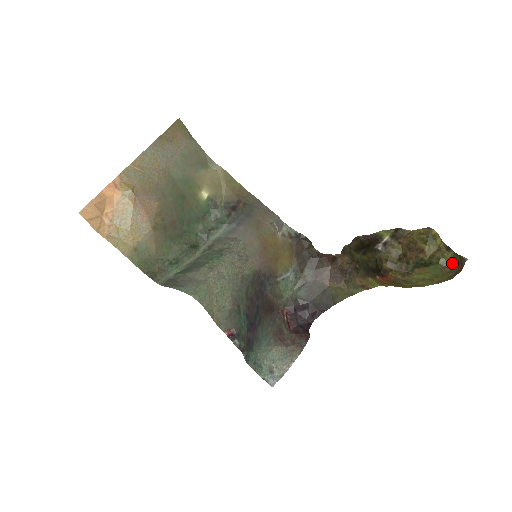
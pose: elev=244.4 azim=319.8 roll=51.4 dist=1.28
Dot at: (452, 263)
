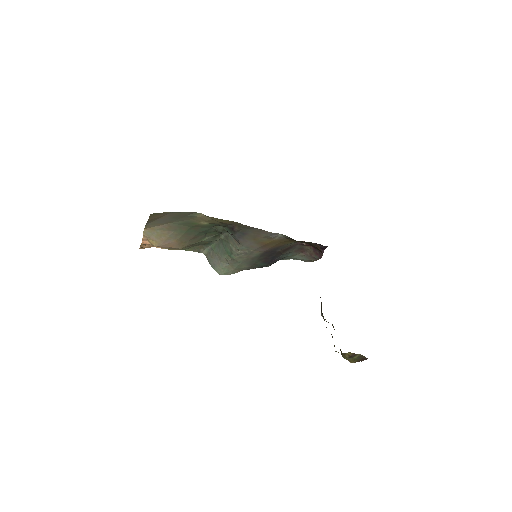
Dot at: (351, 361)
